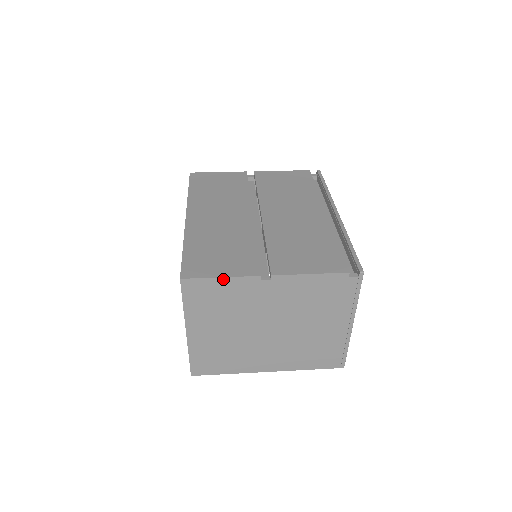
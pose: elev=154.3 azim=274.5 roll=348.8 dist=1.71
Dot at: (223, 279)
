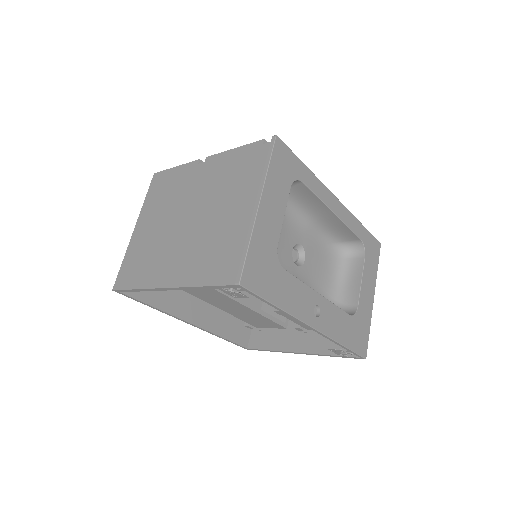
Dot at: (177, 168)
